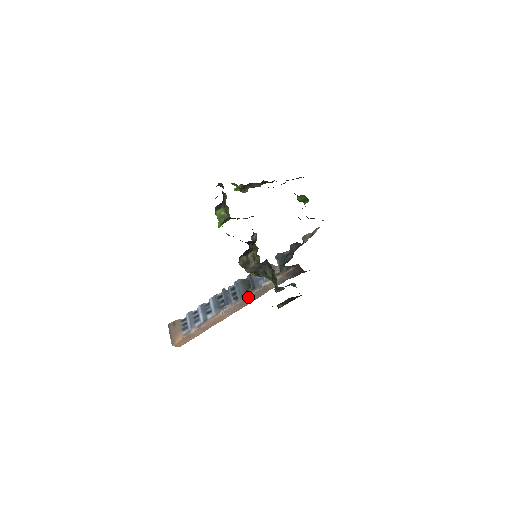
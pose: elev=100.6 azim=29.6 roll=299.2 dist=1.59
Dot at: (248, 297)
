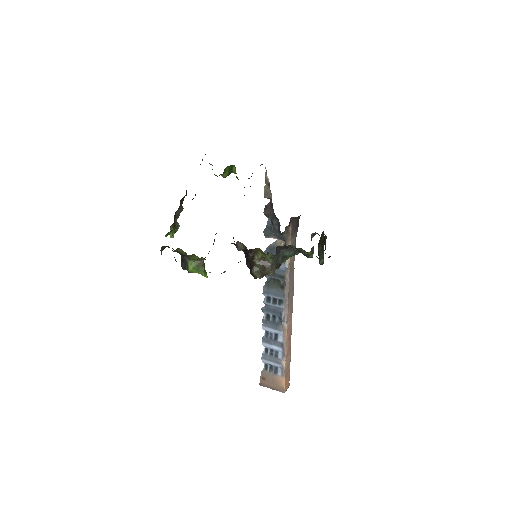
Dot at: (288, 289)
